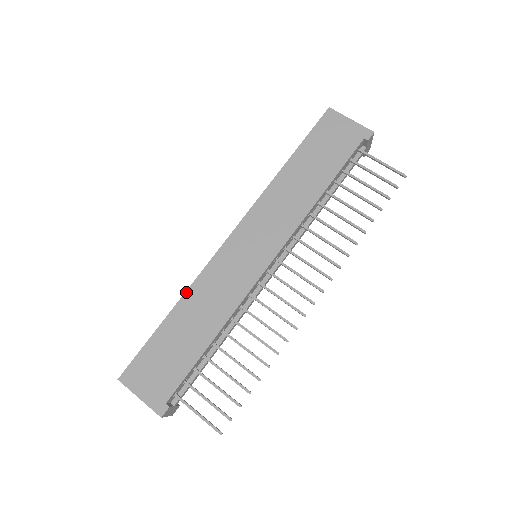
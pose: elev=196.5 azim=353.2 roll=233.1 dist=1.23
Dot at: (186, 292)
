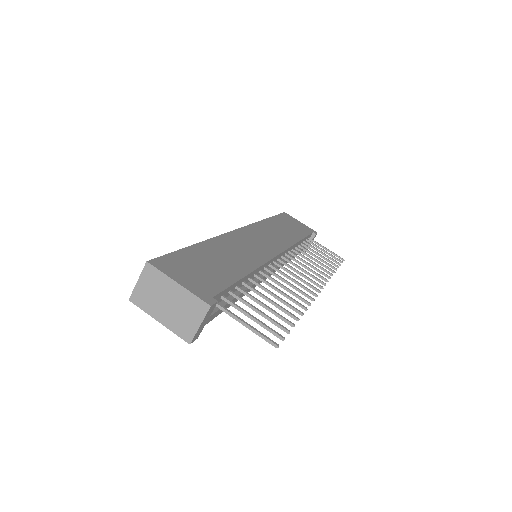
Dot at: (211, 239)
